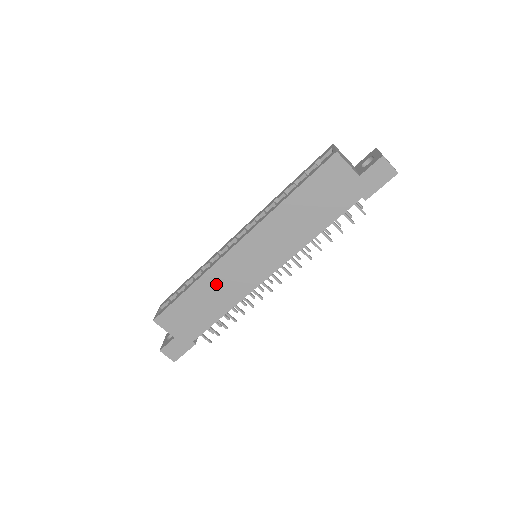
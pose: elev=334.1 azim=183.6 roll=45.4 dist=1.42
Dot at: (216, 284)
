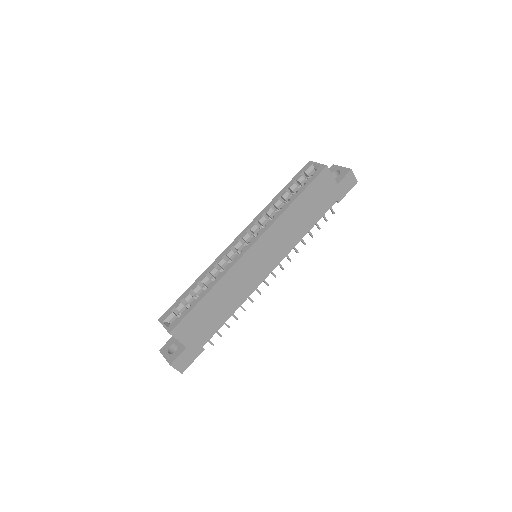
Dot at: (231, 285)
